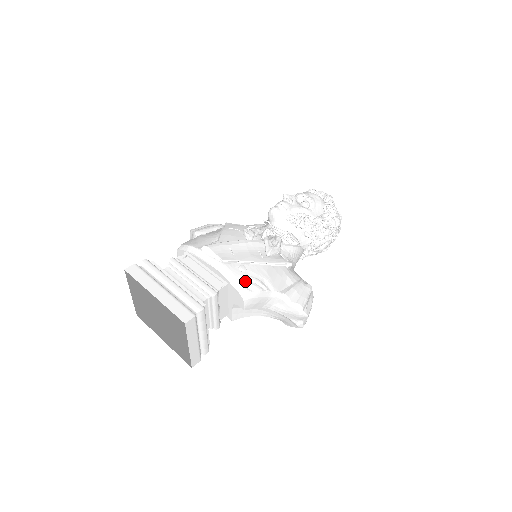
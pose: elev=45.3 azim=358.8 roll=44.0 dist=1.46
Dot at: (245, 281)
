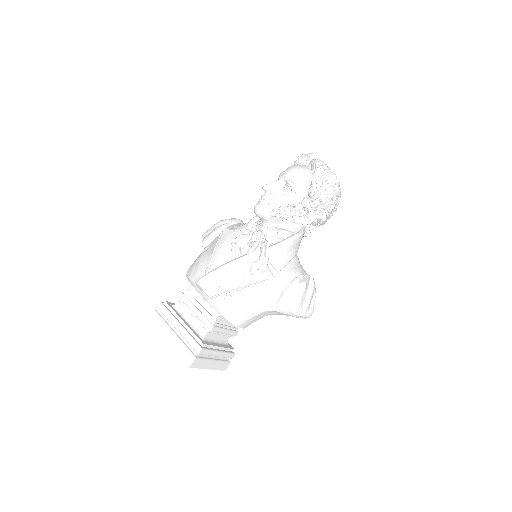
Dot at: (232, 311)
